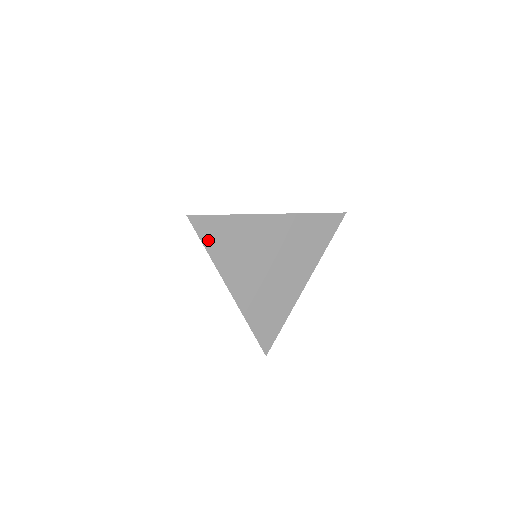
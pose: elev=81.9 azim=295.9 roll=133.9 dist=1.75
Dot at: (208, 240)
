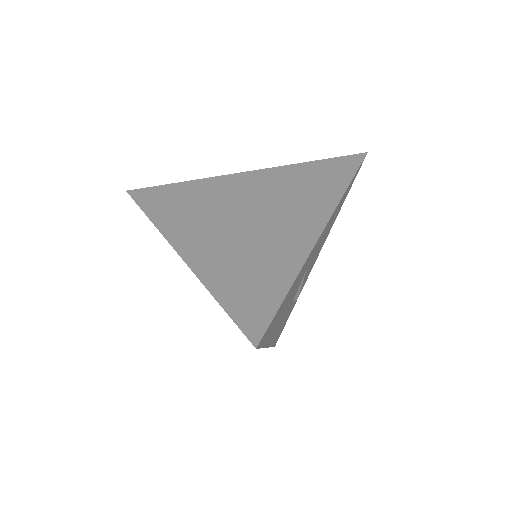
Dot at: (150, 206)
